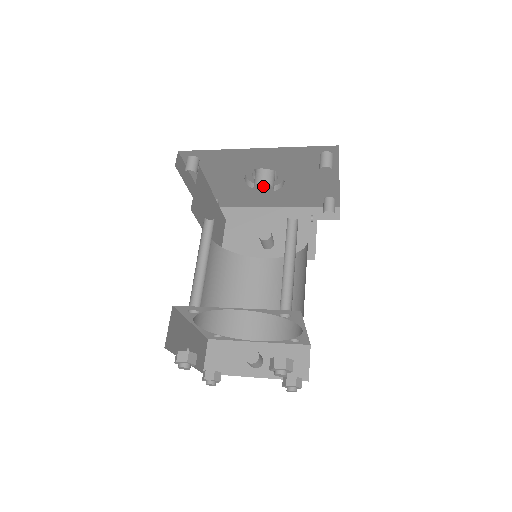
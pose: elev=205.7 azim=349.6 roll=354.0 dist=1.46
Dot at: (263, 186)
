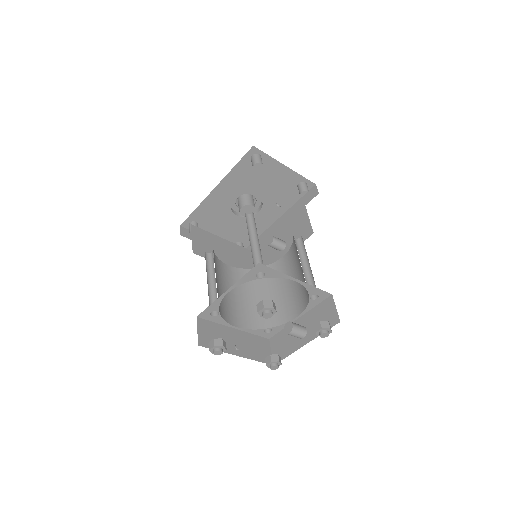
Dot at: (245, 209)
